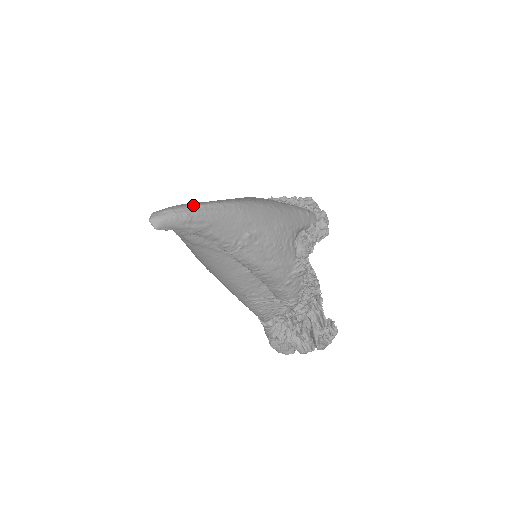
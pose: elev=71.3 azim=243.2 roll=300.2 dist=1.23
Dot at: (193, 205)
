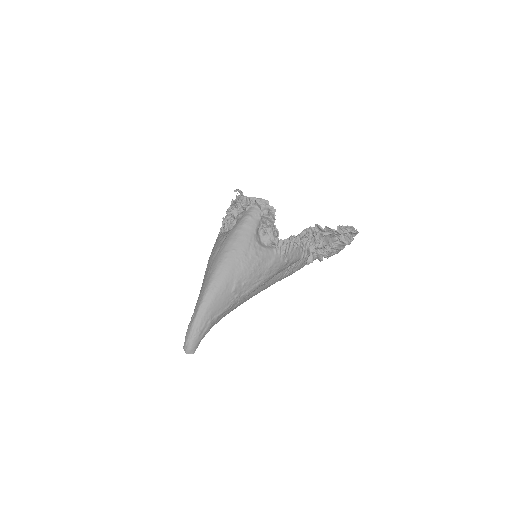
Dot at: (193, 324)
